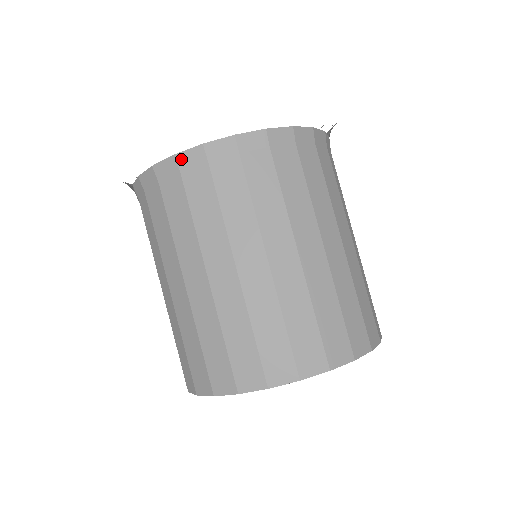
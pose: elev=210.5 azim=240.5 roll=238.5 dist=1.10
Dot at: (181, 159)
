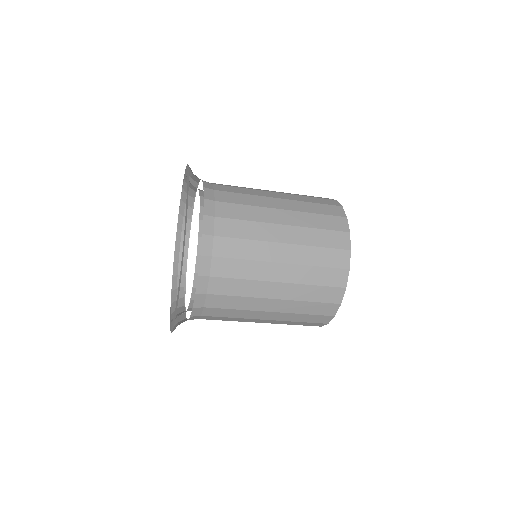
Dot at: occluded
